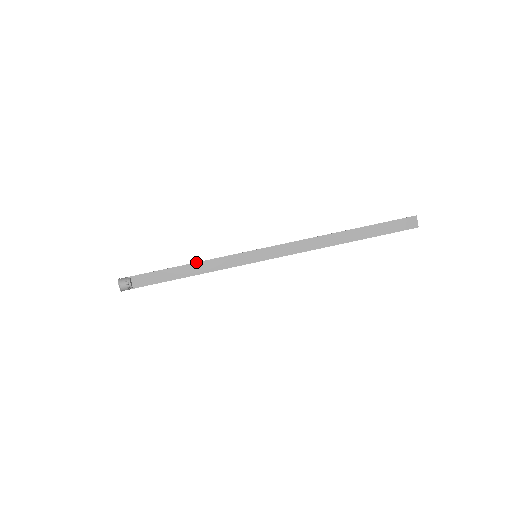
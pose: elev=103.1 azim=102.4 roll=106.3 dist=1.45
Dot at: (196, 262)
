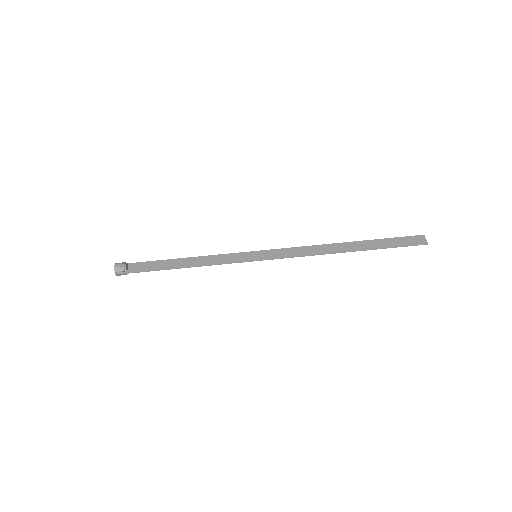
Dot at: occluded
